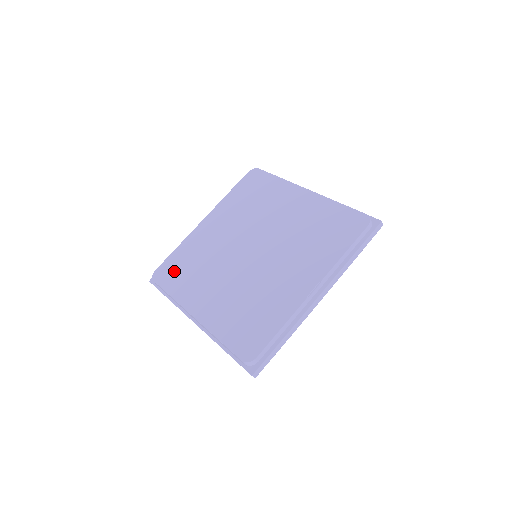
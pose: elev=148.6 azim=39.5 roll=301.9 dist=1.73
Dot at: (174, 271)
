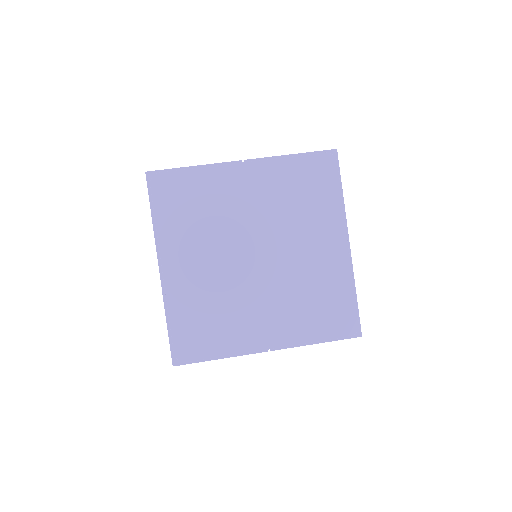
Dot at: (198, 336)
